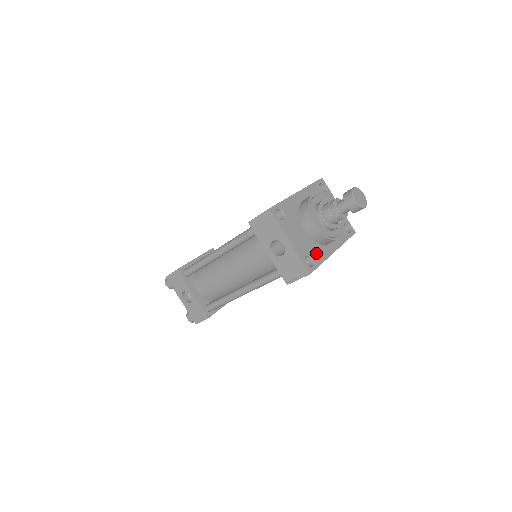
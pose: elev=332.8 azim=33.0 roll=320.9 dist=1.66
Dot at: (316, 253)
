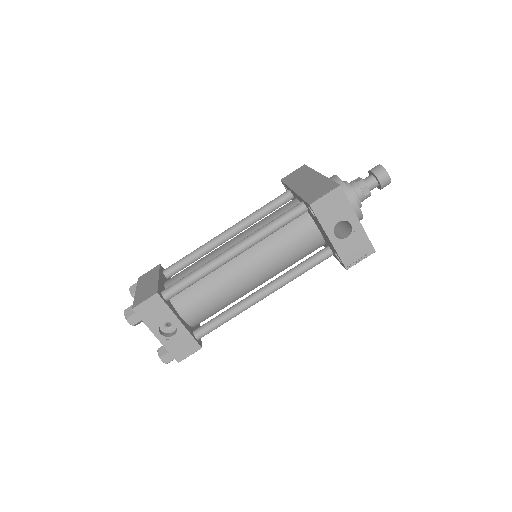
Dot at: occluded
